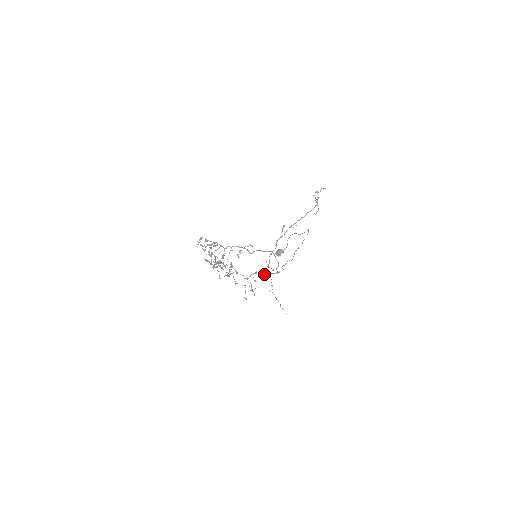
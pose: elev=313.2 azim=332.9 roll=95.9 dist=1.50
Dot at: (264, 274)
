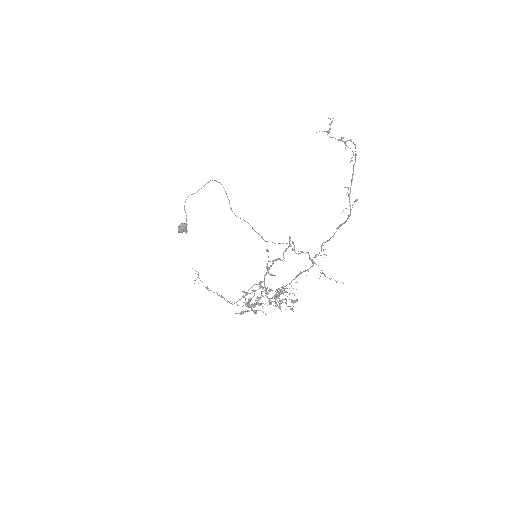
Dot at: occluded
